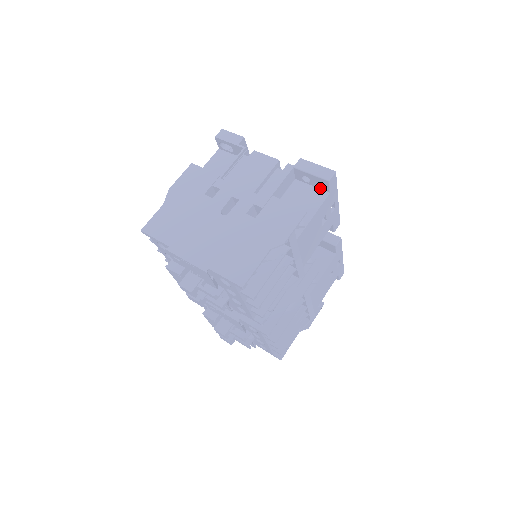
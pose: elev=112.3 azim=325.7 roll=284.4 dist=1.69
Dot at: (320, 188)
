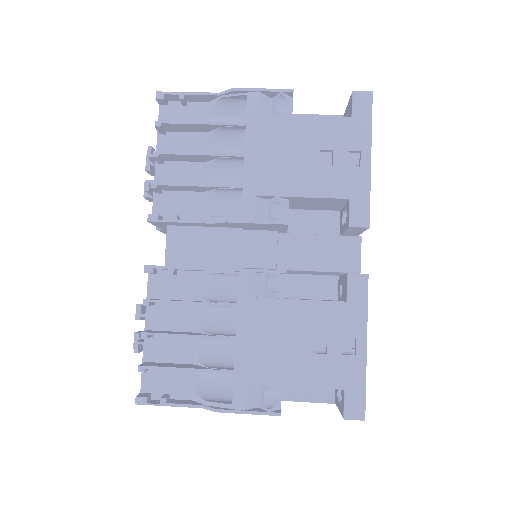
Dot at: occluded
